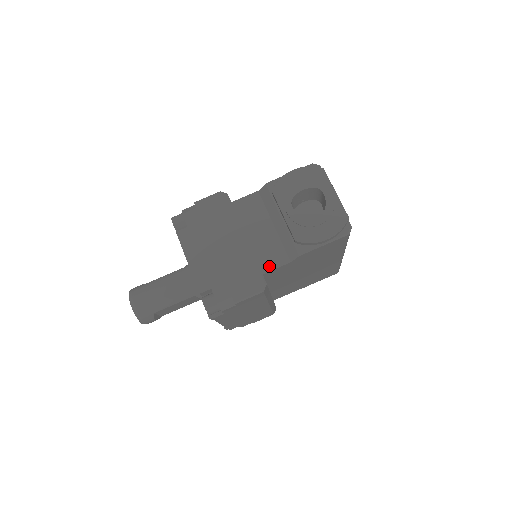
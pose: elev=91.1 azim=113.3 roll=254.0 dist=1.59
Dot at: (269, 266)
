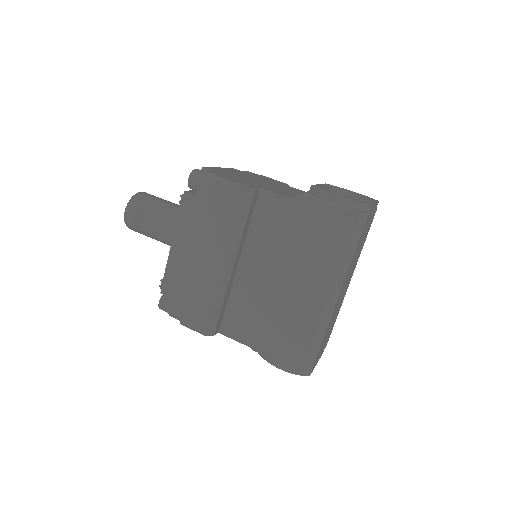
Dot at: (271, 191)
